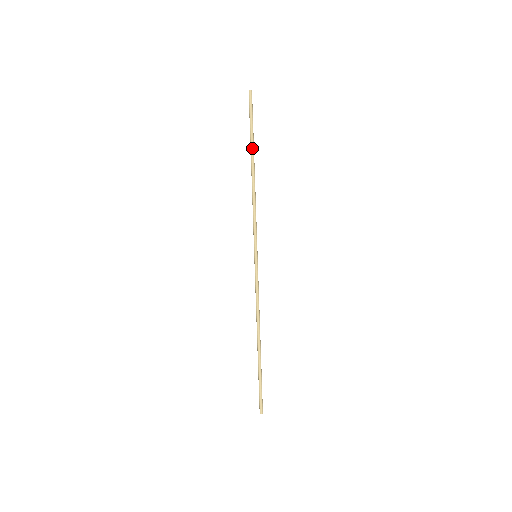
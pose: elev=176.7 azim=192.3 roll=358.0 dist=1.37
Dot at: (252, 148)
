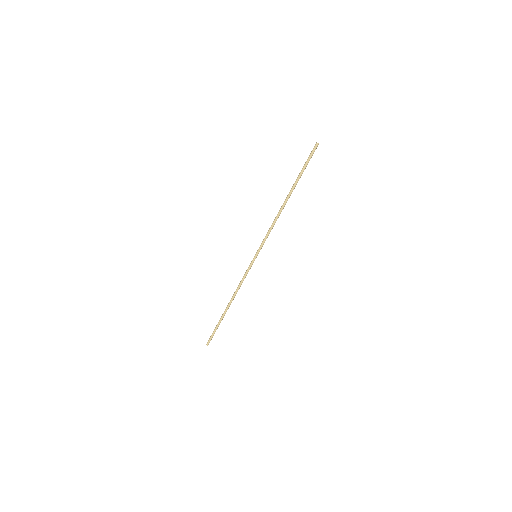
Dot at: (295, 185)
